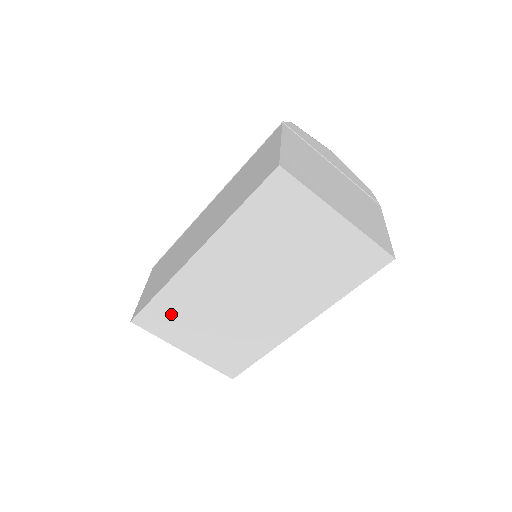
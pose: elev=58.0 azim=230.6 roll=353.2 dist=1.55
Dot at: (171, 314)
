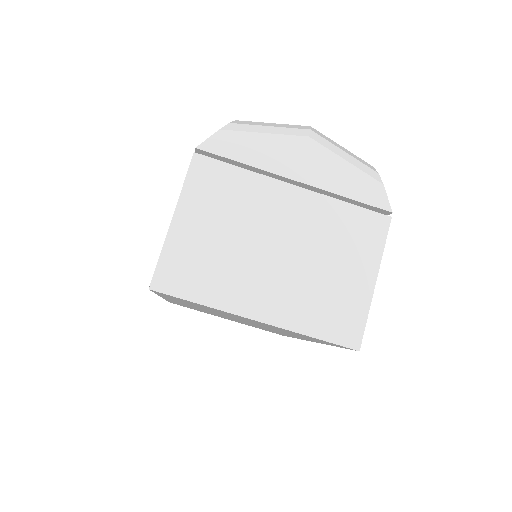
Dot at: occluded
